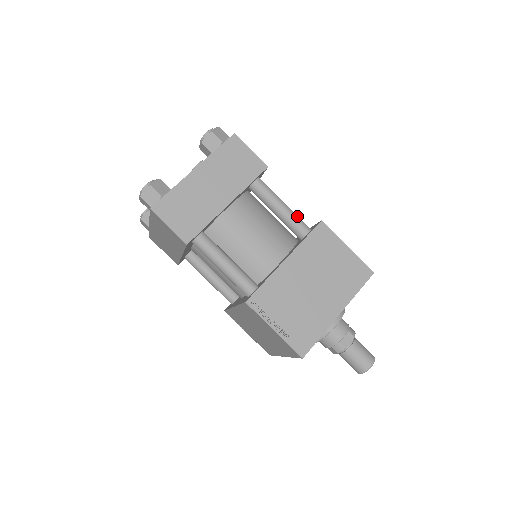
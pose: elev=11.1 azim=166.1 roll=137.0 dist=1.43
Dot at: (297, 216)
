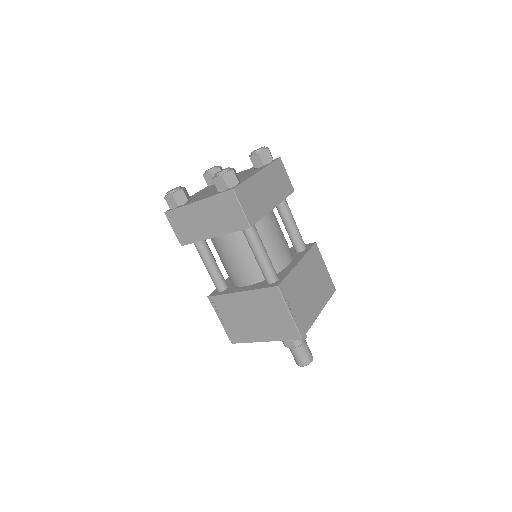
Dot at: (300, 234)
